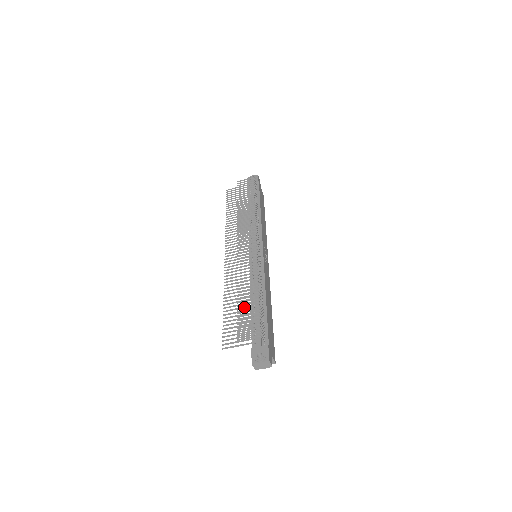
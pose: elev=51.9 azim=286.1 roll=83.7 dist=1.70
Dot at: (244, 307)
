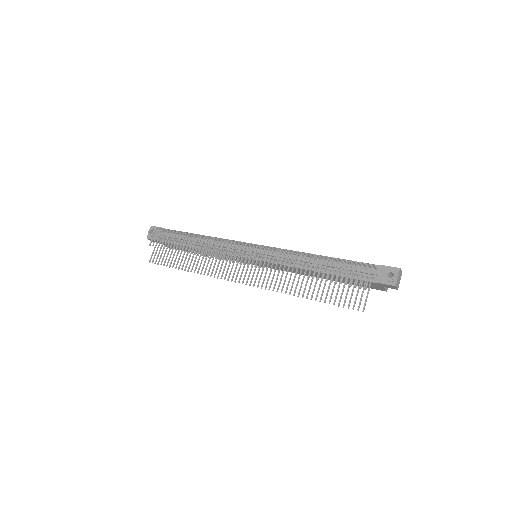
Dot at: occluded
